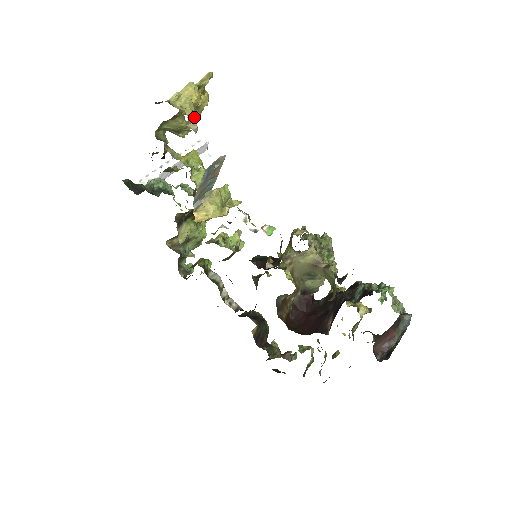
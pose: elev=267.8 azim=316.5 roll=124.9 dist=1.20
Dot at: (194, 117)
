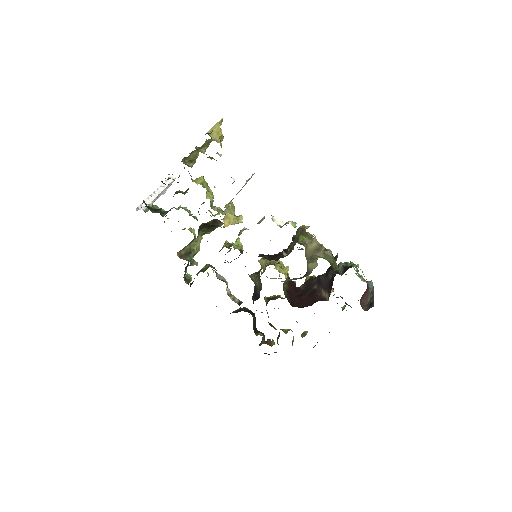
Dot at: (203, 151)
